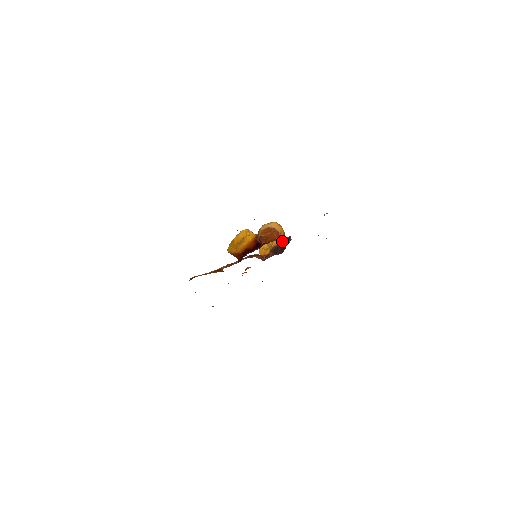
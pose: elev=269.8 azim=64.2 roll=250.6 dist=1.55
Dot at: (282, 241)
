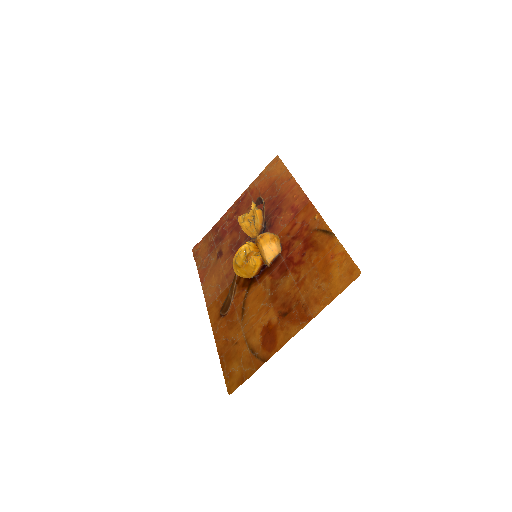
Dot at: (264, 219)
